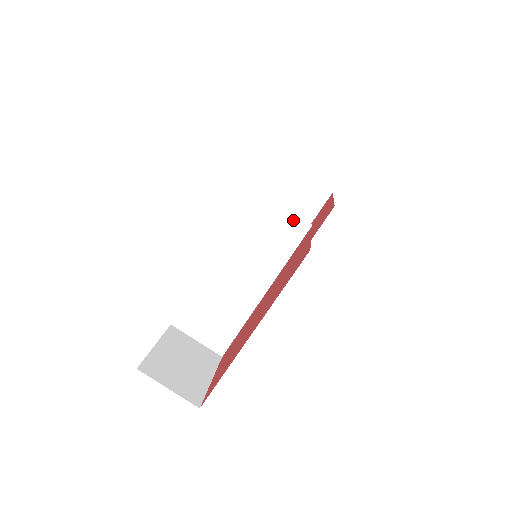
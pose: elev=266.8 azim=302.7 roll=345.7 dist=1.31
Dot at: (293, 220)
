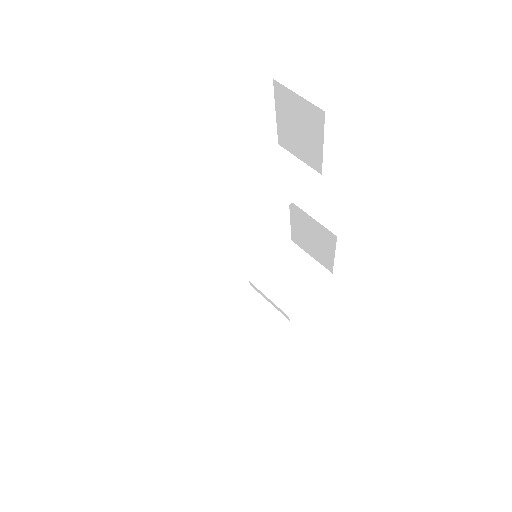
Dot at: (305, 170)
